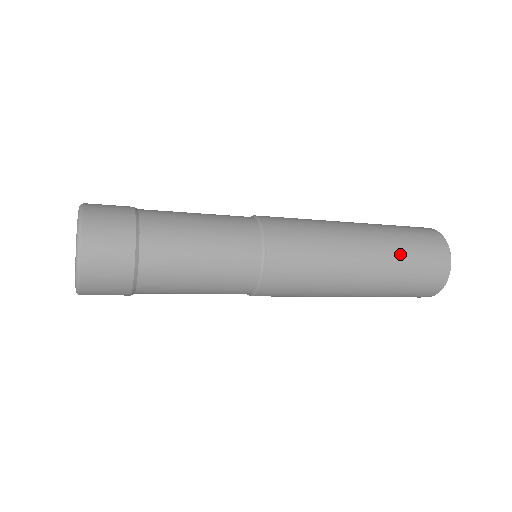
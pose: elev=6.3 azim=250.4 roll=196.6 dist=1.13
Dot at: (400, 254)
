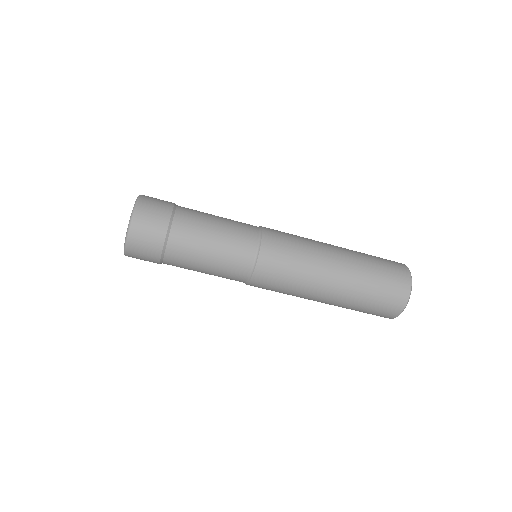
Dot at: (367, 276)
